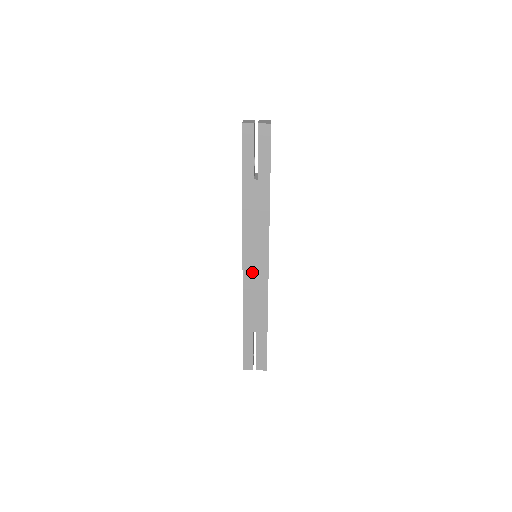
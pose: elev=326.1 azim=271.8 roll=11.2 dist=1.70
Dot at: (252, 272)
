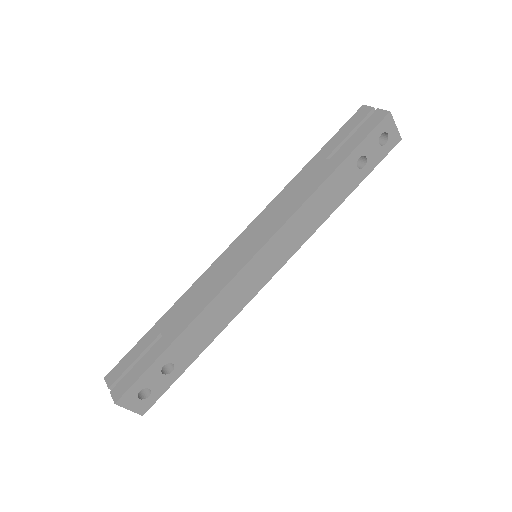
Dot at: (231, 256)
